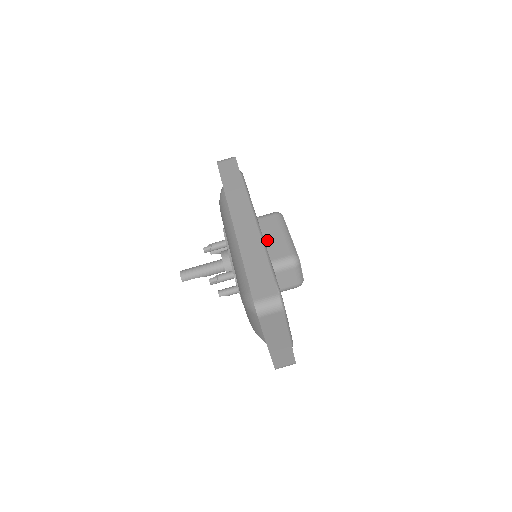
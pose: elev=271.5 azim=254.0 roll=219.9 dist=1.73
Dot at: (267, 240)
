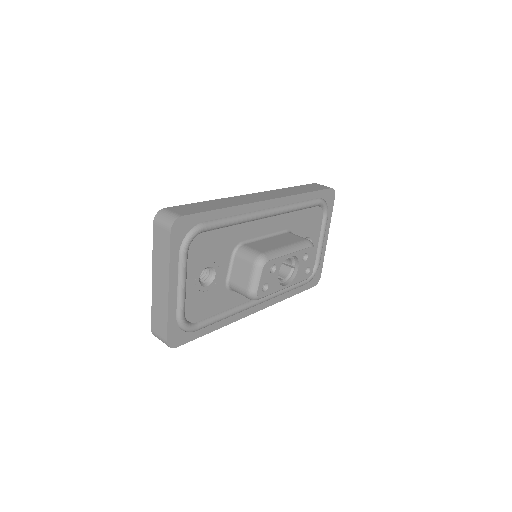
Dot at: (269, 240)
